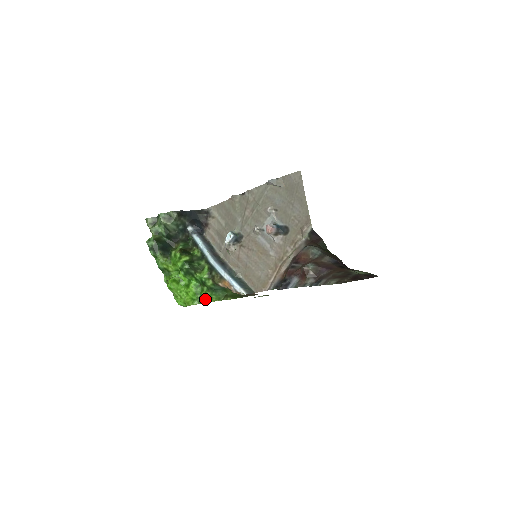
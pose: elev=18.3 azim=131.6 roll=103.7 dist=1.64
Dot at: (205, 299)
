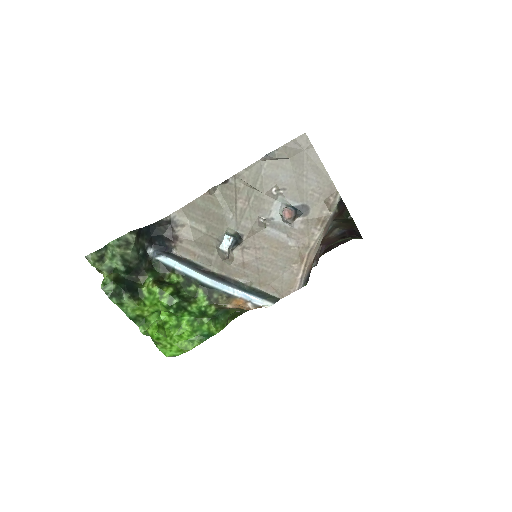
Dot at: (209, 333)
